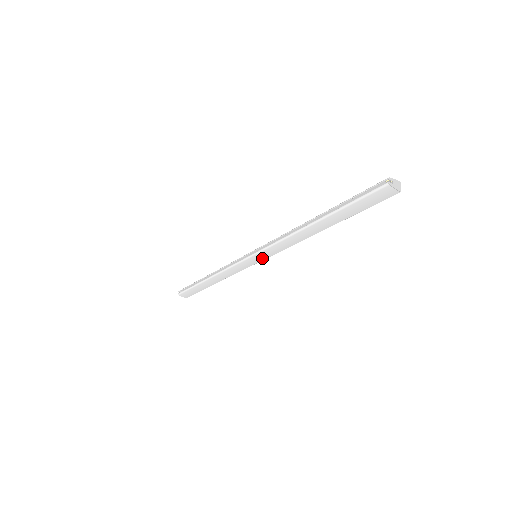
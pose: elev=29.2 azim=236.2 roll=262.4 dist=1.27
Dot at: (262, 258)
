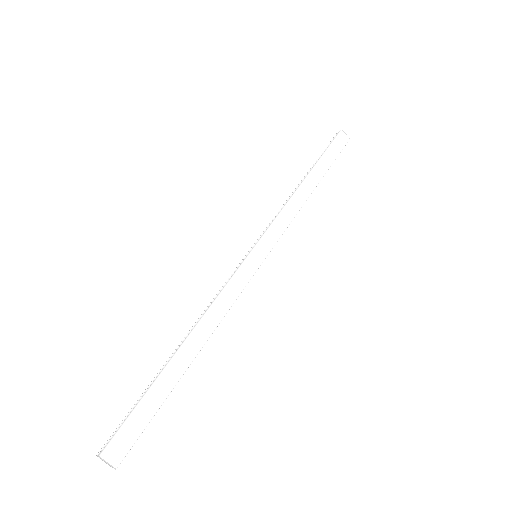
Dot at: (265, 251)
